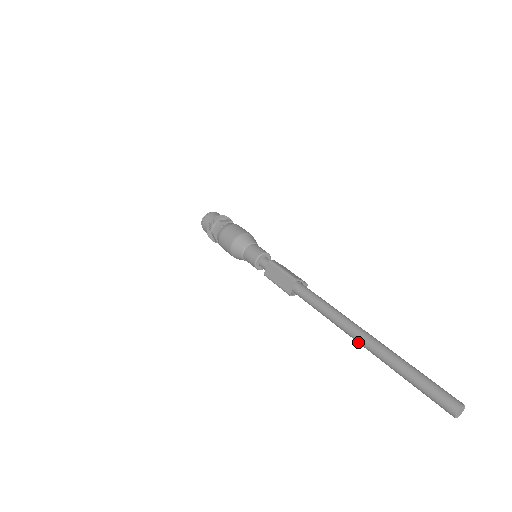
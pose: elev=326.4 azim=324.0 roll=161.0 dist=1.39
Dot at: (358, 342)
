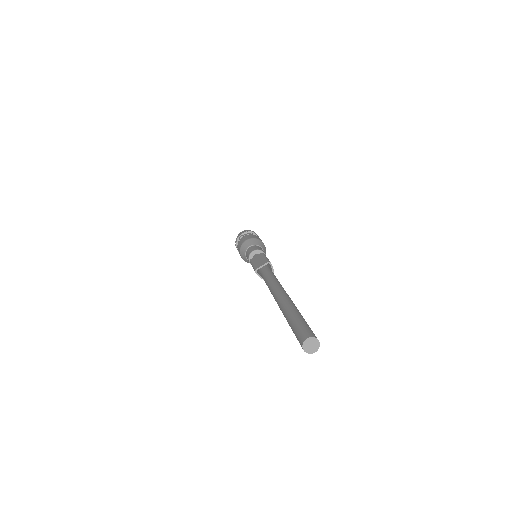
Dot at: (276, 297)
